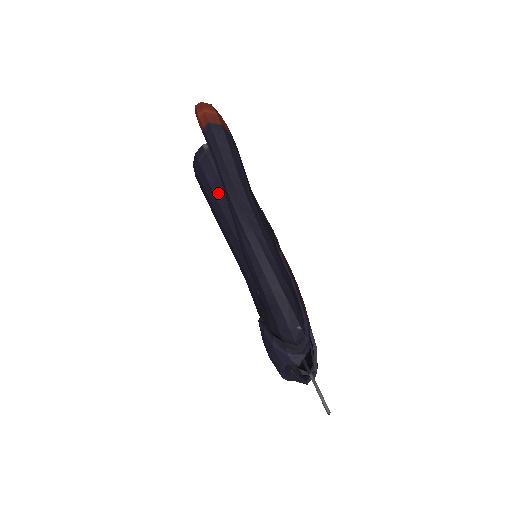
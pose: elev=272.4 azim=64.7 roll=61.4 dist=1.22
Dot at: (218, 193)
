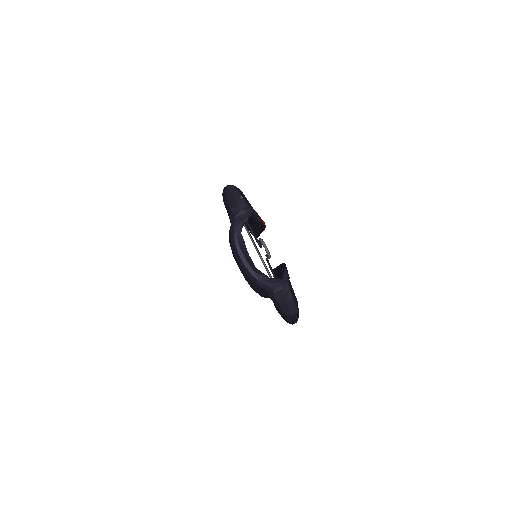
Dot at: occluded
